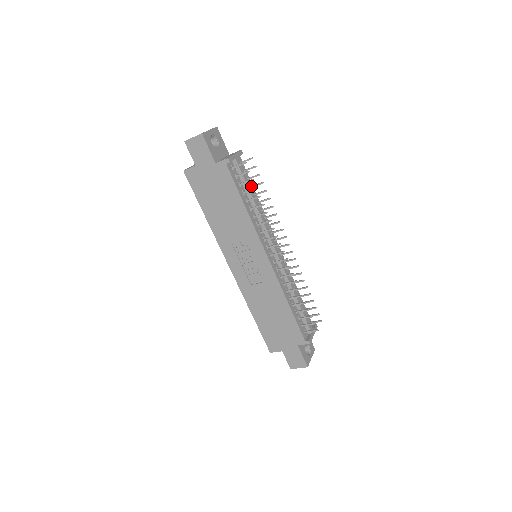
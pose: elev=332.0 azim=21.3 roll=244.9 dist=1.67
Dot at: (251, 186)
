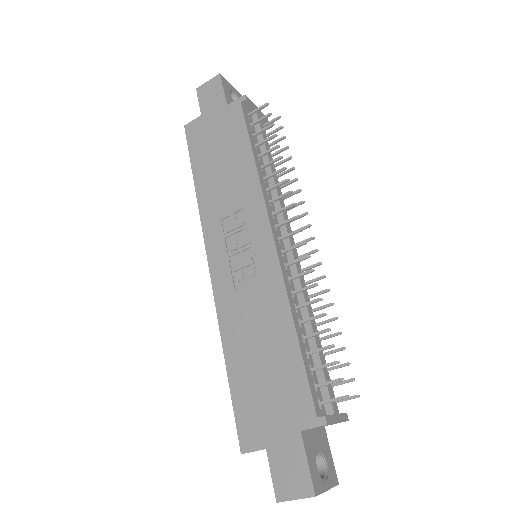
Dot at: occluded
